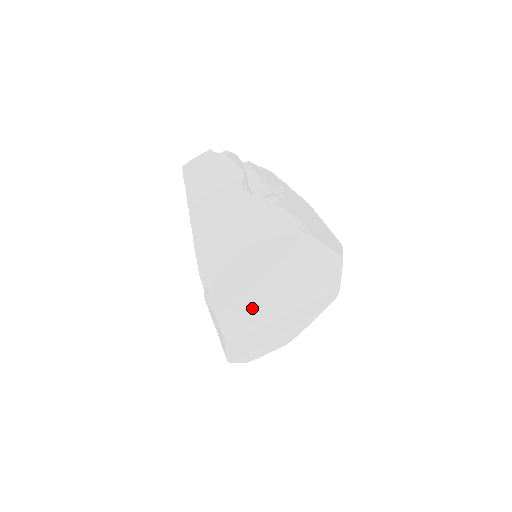
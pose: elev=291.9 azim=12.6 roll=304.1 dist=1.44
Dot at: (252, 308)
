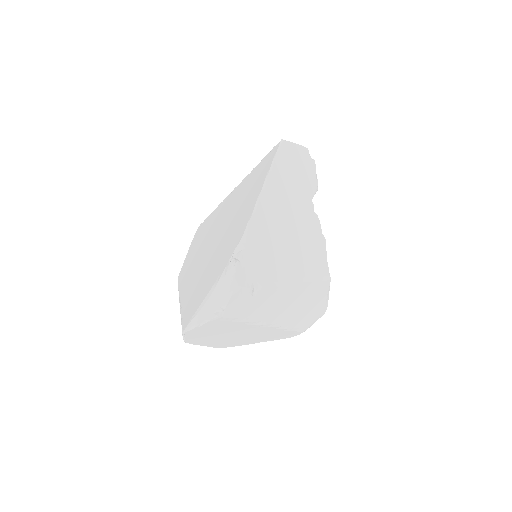
Dot at: (258, 302)
